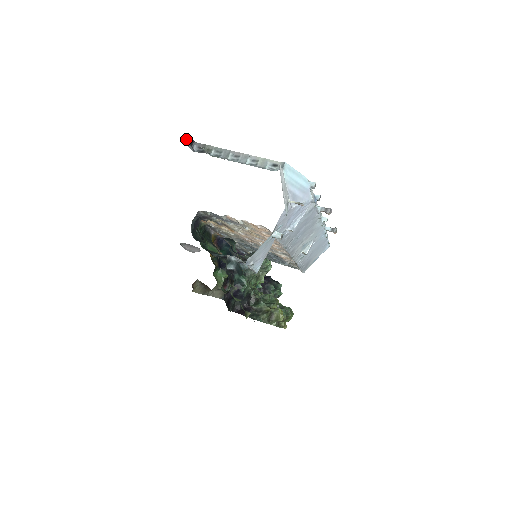
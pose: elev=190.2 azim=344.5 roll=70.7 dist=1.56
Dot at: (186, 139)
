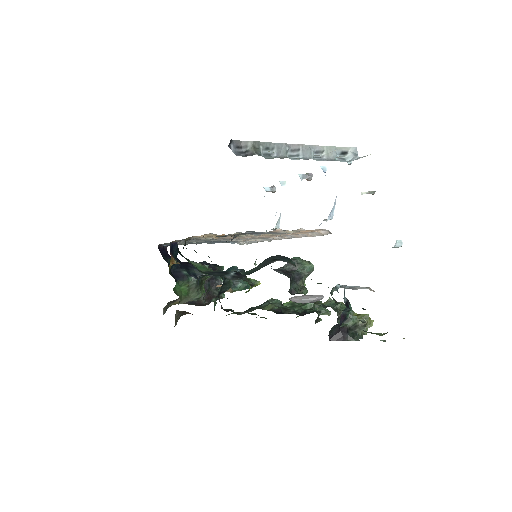
Dot at: occluded
